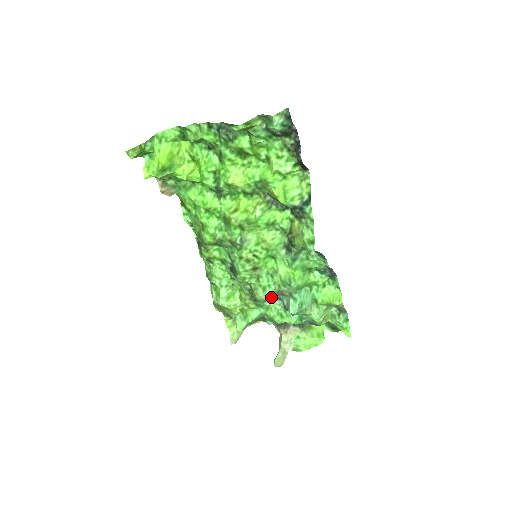
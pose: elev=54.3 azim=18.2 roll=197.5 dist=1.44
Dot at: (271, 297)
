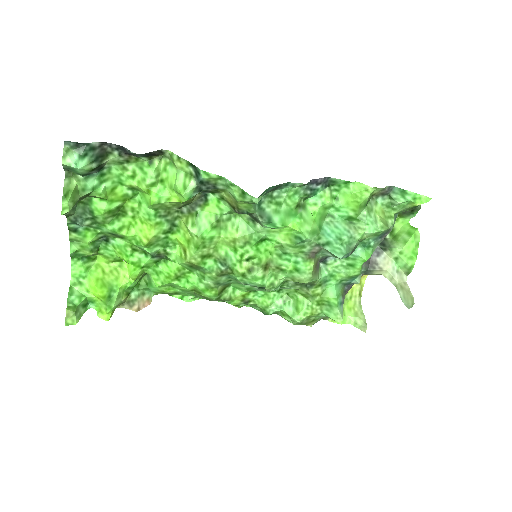
Dot at: (312, 268)
